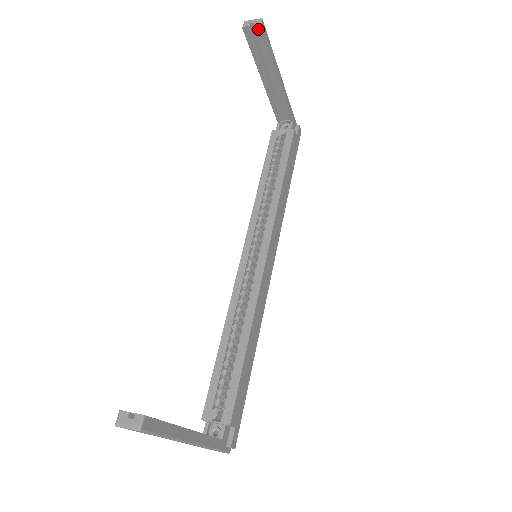
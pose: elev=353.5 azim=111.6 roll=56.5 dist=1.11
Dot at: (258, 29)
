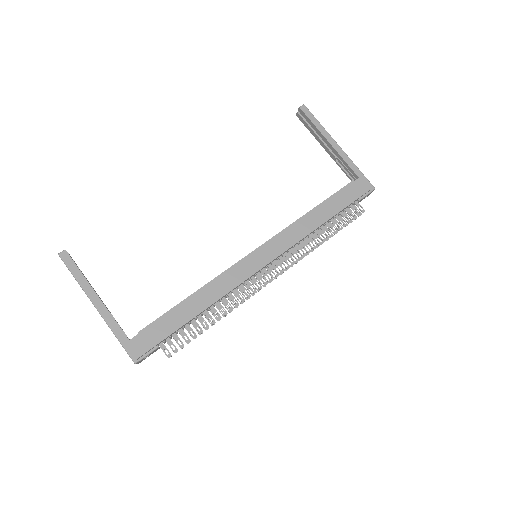
Dot at: (301, 111)
